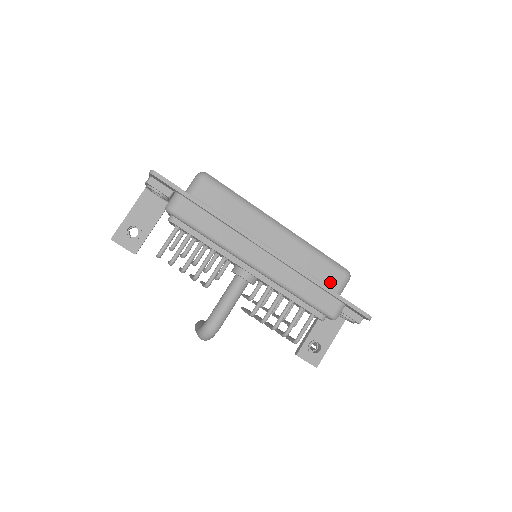
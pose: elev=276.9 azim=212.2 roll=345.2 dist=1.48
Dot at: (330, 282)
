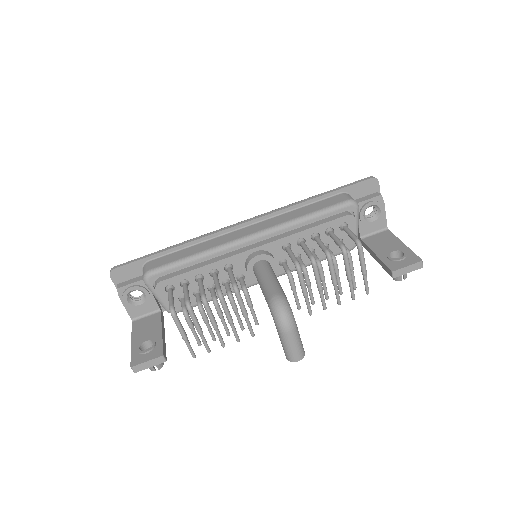
Dot at: occluded
